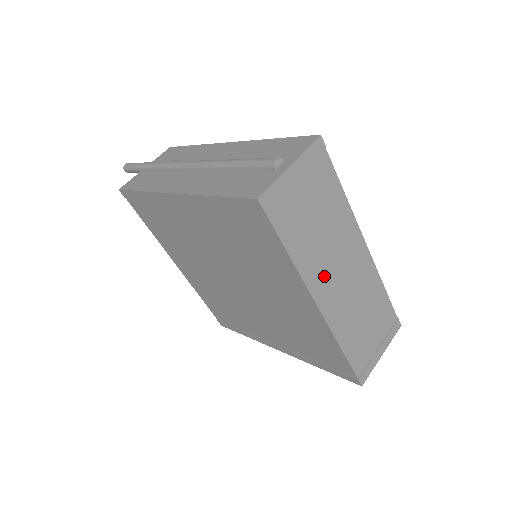
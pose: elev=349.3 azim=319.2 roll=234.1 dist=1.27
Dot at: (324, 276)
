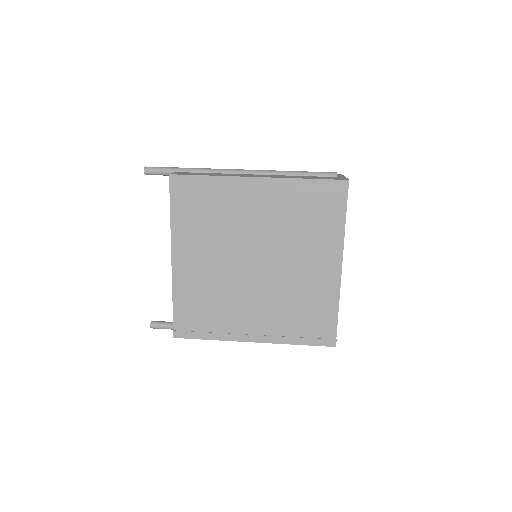
Dot at: occluded
